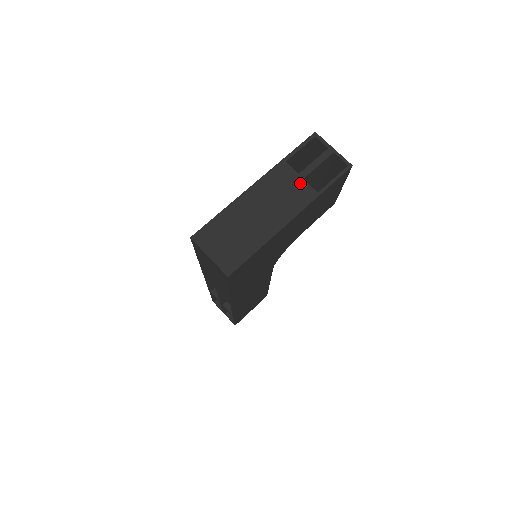
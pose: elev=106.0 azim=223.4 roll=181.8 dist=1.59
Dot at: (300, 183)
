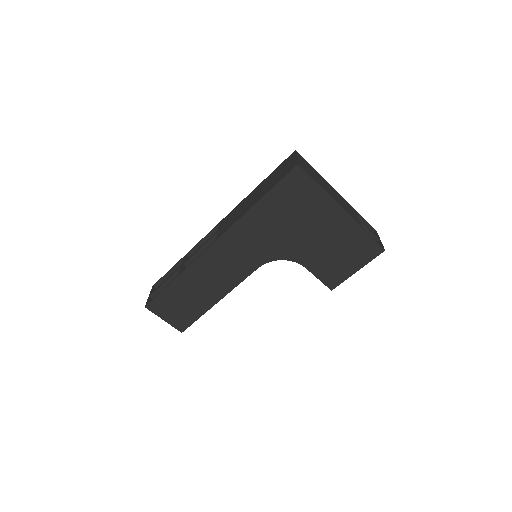
Dot at: (357, 218)
